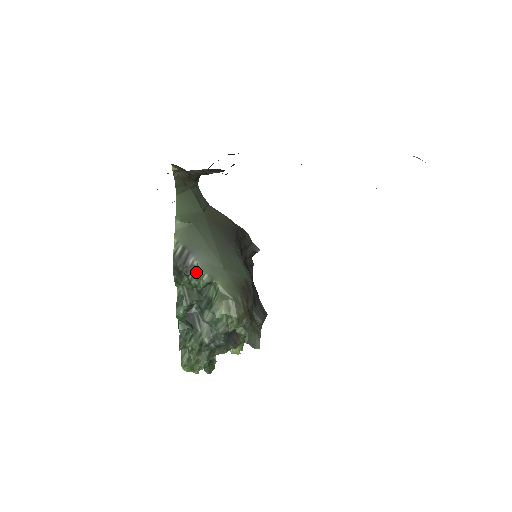
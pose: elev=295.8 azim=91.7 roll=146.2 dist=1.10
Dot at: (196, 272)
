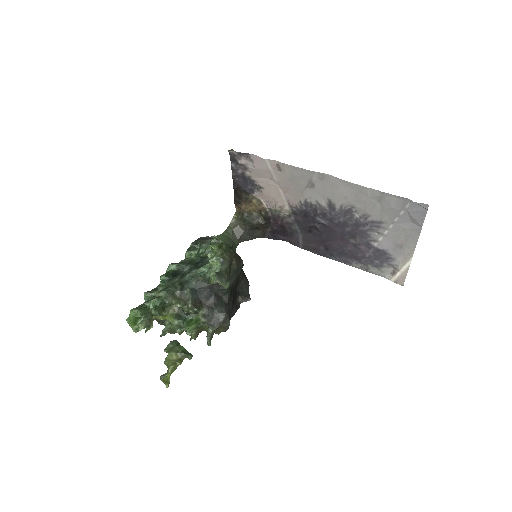
Dot at: (211, 240)
